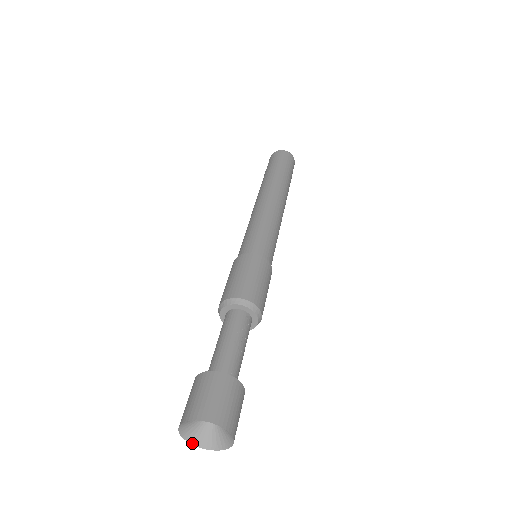
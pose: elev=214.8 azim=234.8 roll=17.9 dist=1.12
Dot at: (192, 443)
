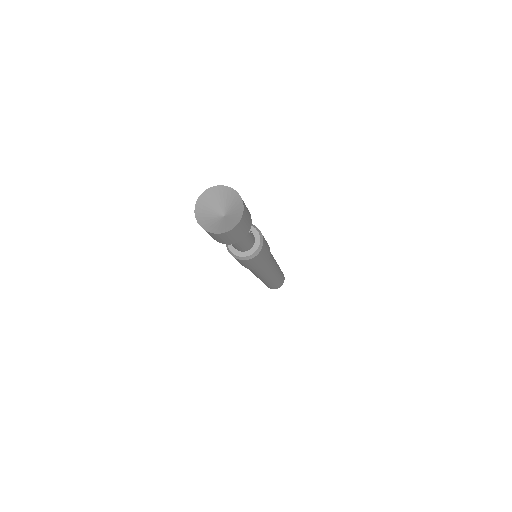
Dot at: (197, 220)
